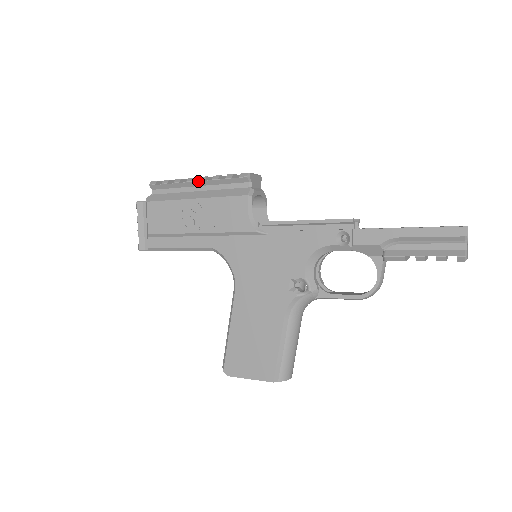
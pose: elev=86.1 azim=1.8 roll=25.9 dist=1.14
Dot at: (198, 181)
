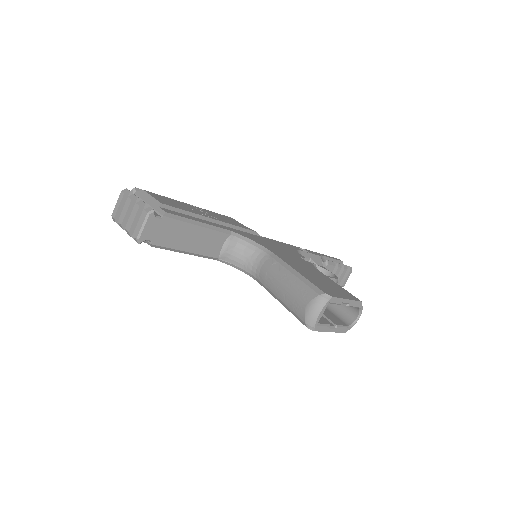
Dot at: occluded
